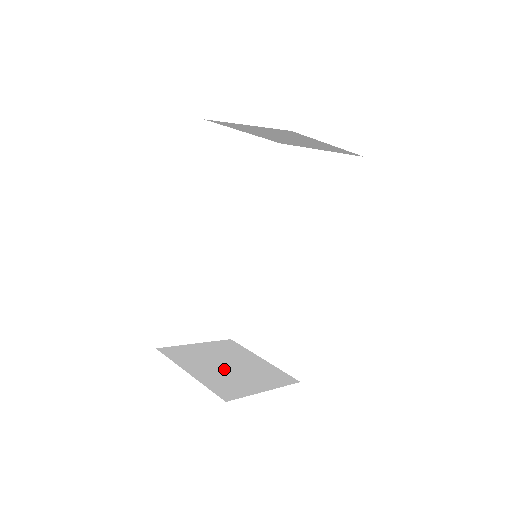
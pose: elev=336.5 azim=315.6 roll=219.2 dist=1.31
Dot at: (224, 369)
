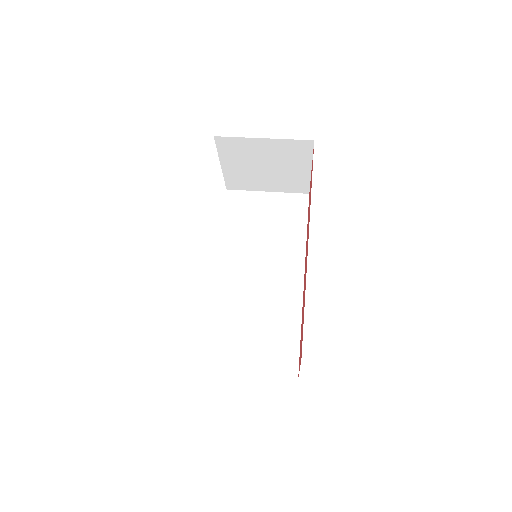
Dot at: occluded
